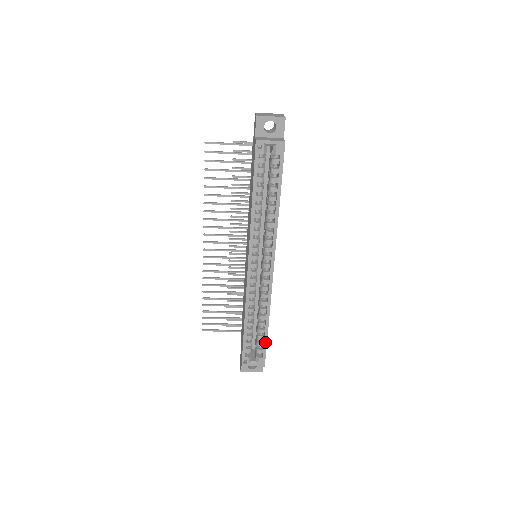
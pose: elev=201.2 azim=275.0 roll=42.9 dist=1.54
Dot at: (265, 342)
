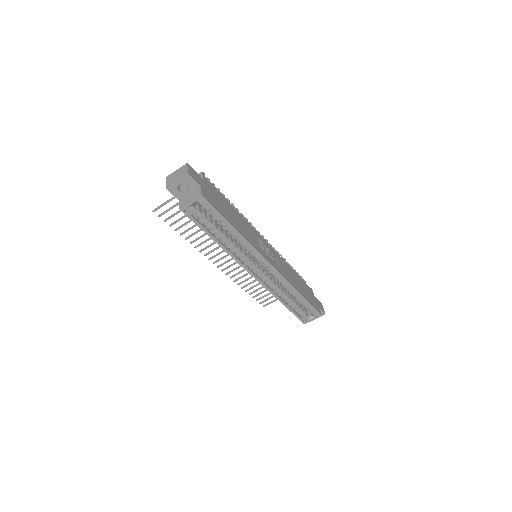
Dot at: (308, 304)
